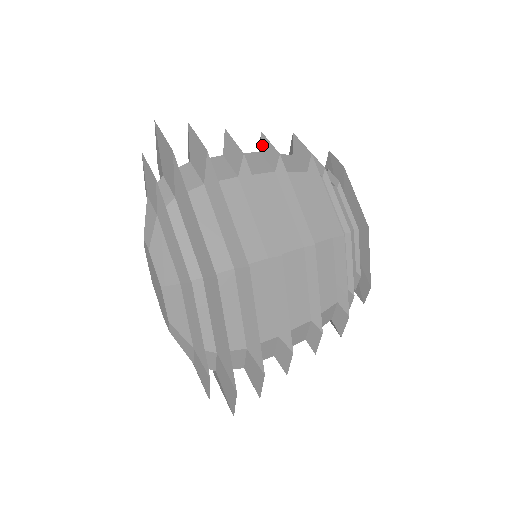
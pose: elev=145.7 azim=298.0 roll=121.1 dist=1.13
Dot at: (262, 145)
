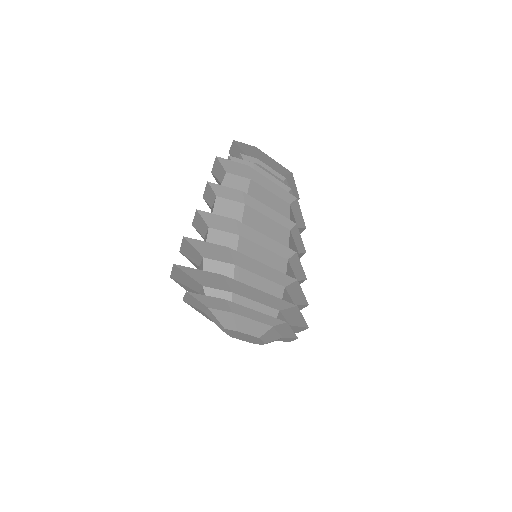
Dot at: (216, 191)
